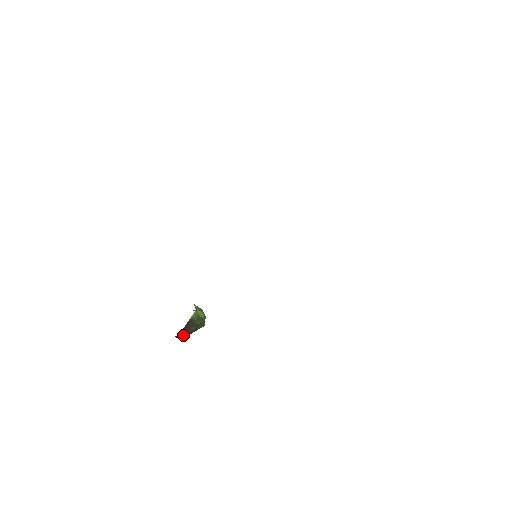
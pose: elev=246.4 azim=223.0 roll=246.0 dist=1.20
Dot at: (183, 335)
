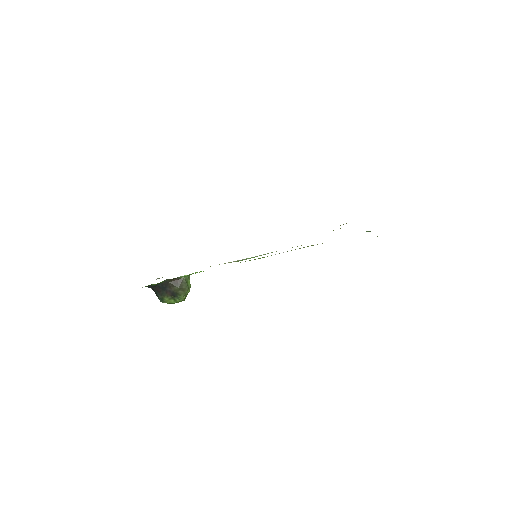
Dot at: (165, 293)
